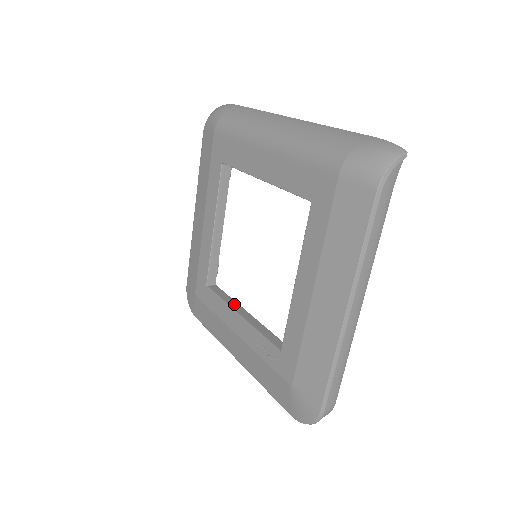
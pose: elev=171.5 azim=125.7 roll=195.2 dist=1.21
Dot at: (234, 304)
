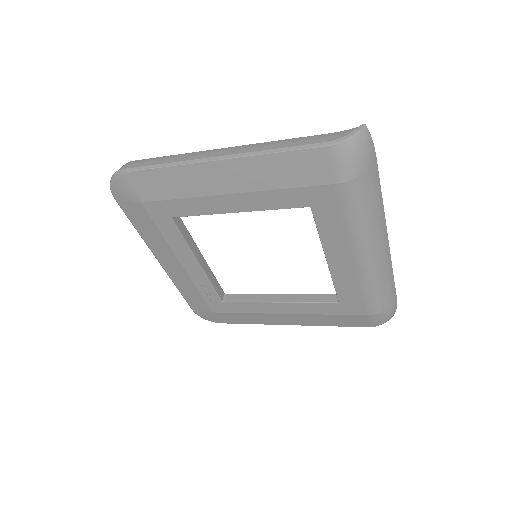
Dot at: (194, 246)
